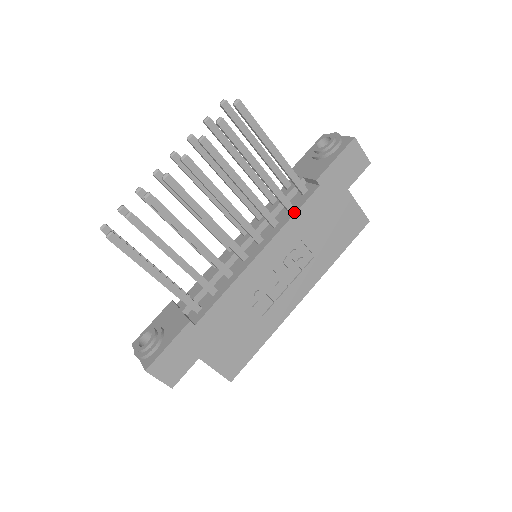
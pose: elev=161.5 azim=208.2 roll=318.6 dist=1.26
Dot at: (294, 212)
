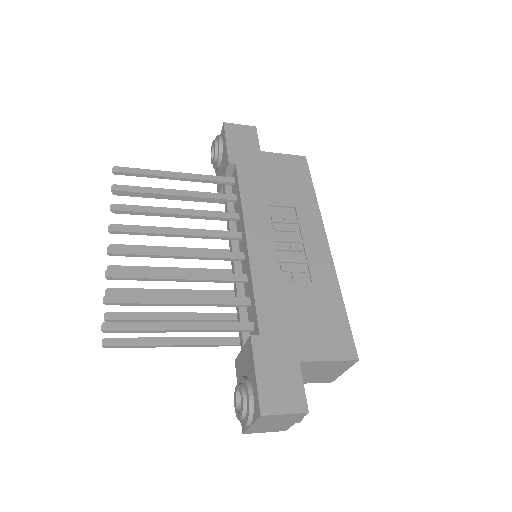
Dot at: (239, 194)
